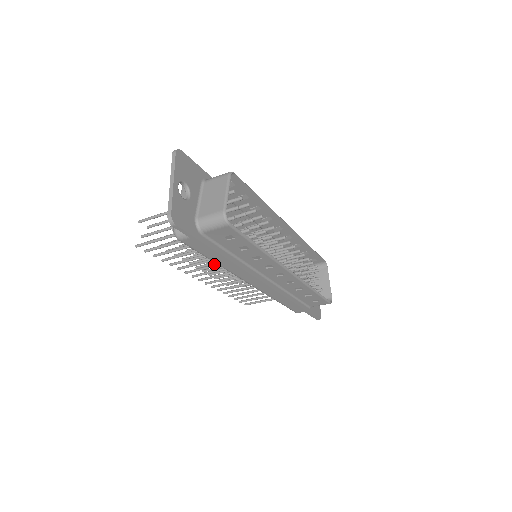
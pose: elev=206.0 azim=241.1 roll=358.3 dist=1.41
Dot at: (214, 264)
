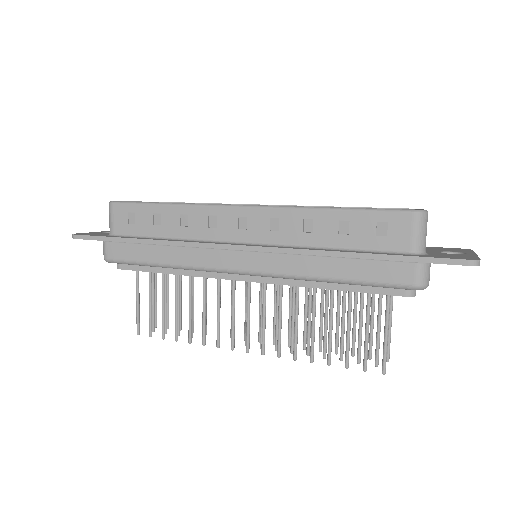
Dot at: (218, 300)
